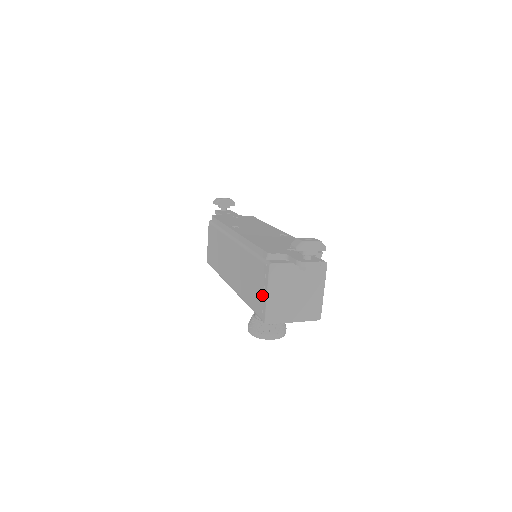
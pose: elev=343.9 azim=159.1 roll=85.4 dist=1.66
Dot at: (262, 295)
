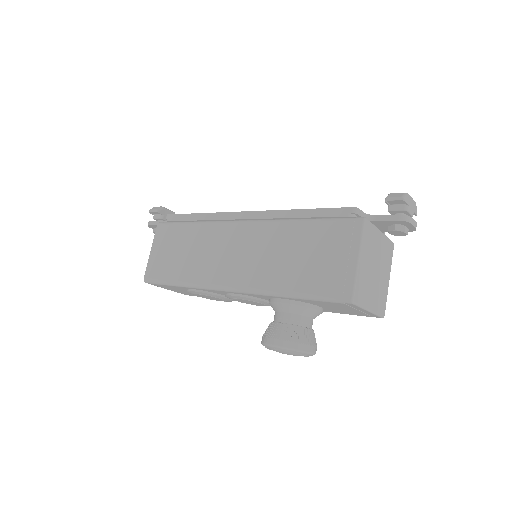
Dot at: (343, 263)
